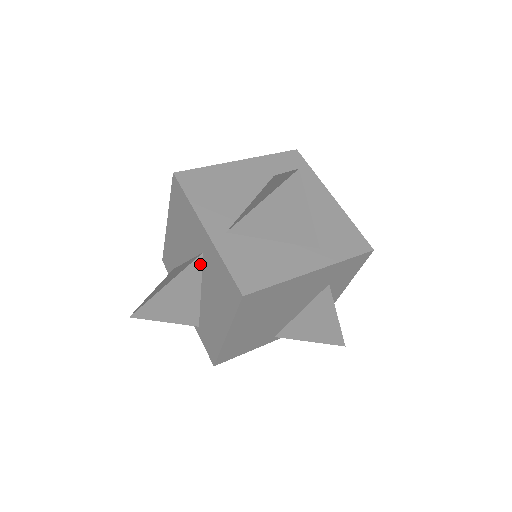
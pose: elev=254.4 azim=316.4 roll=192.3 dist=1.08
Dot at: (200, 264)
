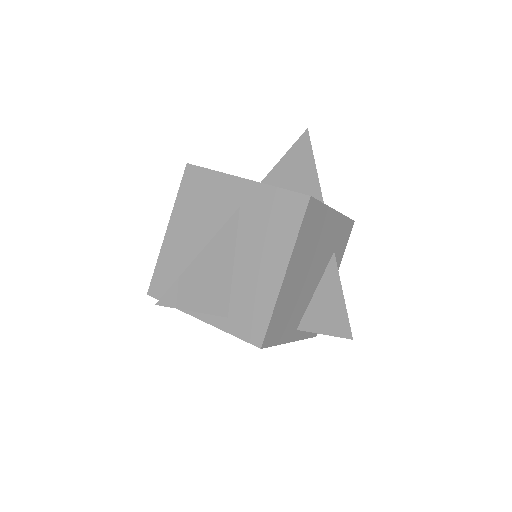
Dot at: (236, 222)
